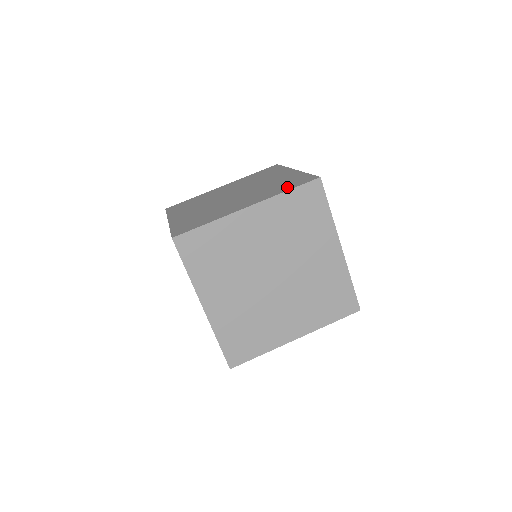
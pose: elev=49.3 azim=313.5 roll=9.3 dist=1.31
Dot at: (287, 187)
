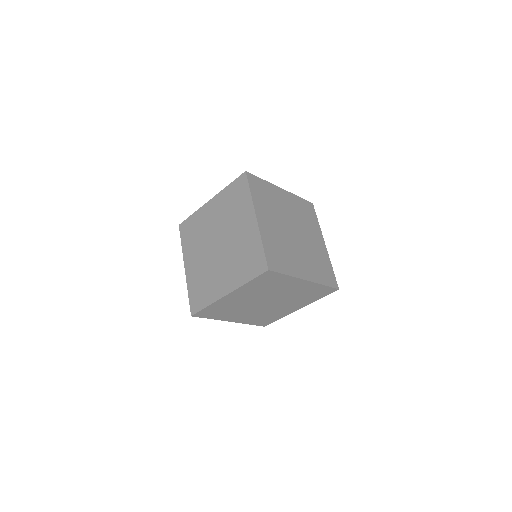
Dot at: occluded
